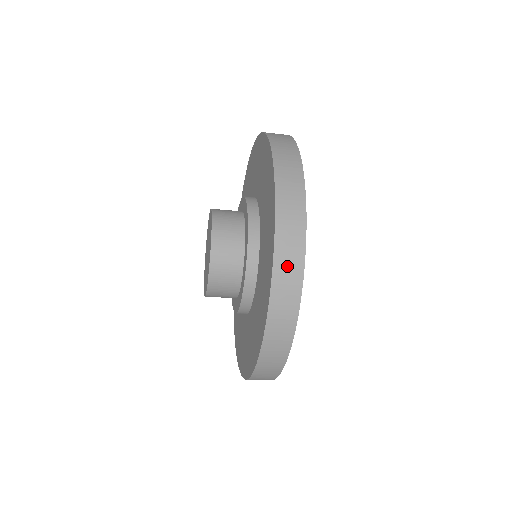
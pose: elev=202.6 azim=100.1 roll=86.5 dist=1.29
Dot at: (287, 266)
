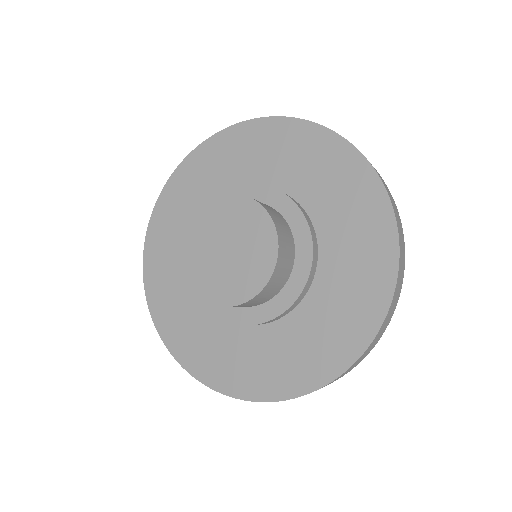
Dot at: (400, 277)
